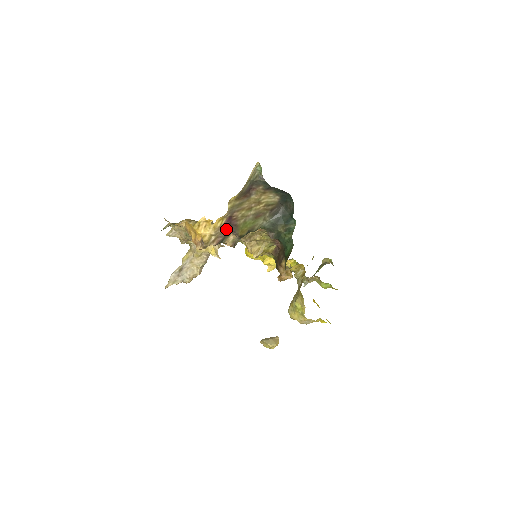
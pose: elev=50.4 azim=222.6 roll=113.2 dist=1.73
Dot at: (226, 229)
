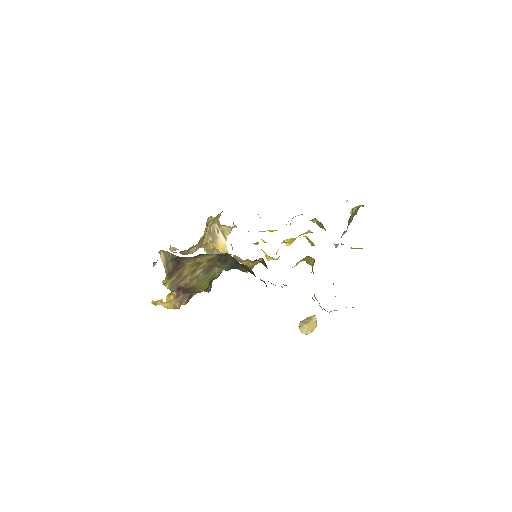
Dot at: (185, 293)
